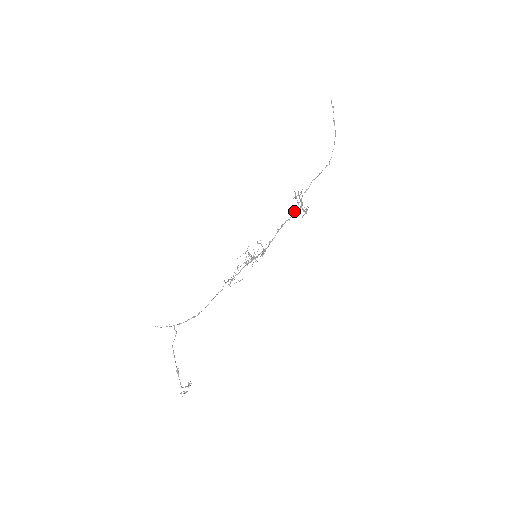
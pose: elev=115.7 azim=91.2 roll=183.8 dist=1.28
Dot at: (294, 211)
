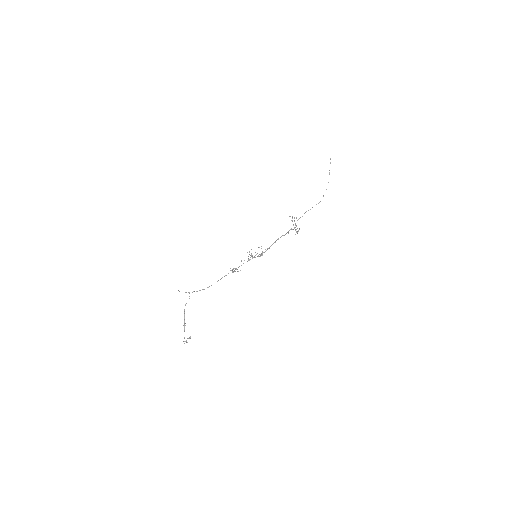
Dot at: (289, 230)
